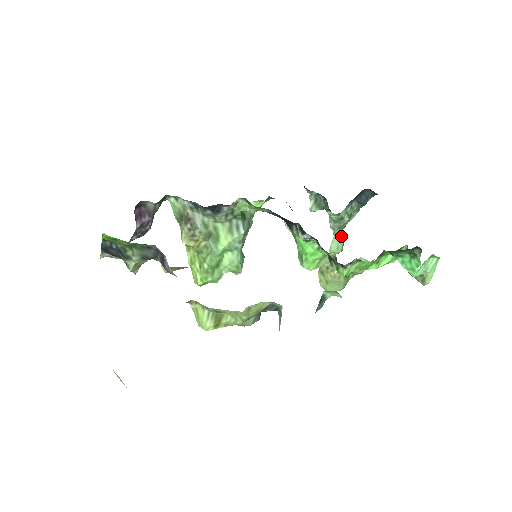
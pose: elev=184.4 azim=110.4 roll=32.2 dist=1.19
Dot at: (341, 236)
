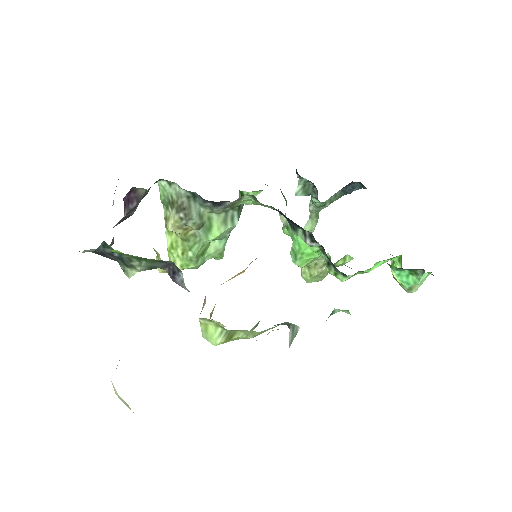
Dot at: (316, 219)
